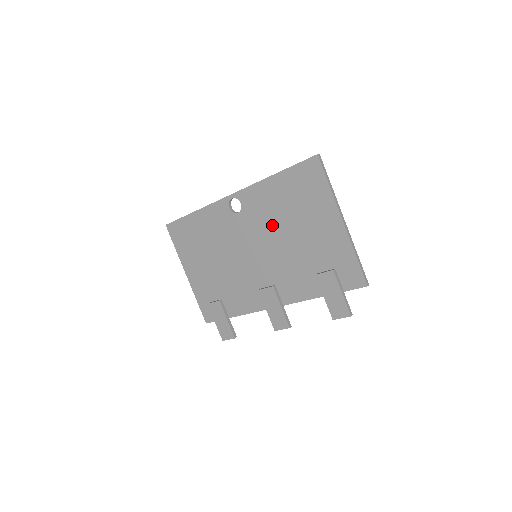
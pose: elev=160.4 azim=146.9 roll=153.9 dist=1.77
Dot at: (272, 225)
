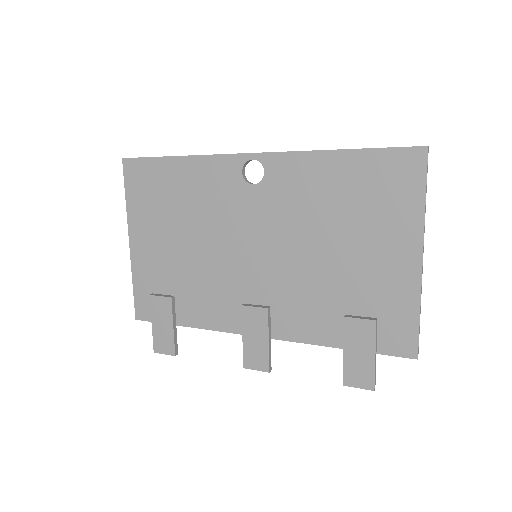
Dot at: (303, 222)
